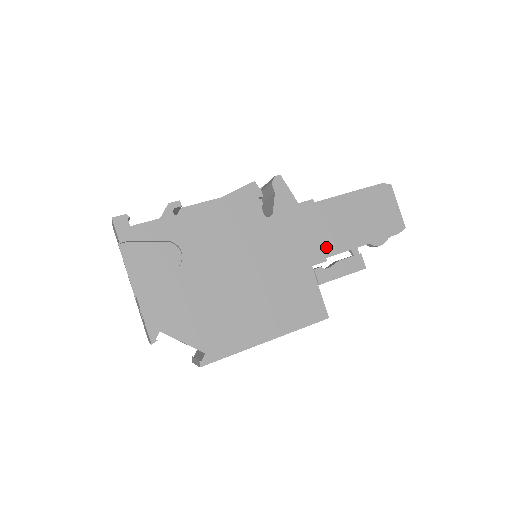
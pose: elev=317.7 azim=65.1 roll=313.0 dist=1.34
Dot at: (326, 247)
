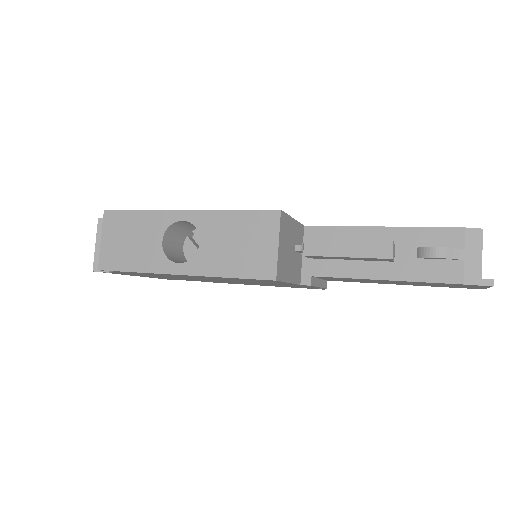
Dot at: occluded
